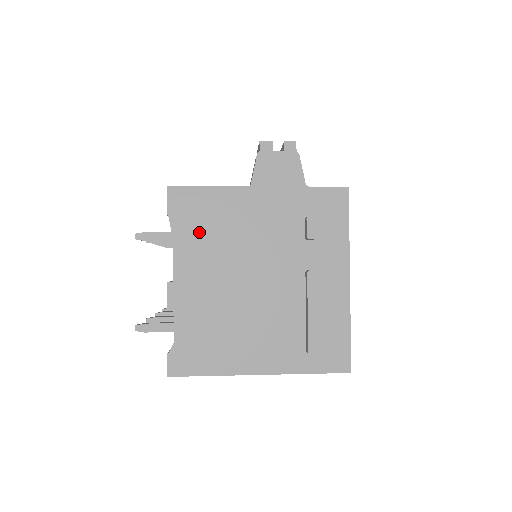
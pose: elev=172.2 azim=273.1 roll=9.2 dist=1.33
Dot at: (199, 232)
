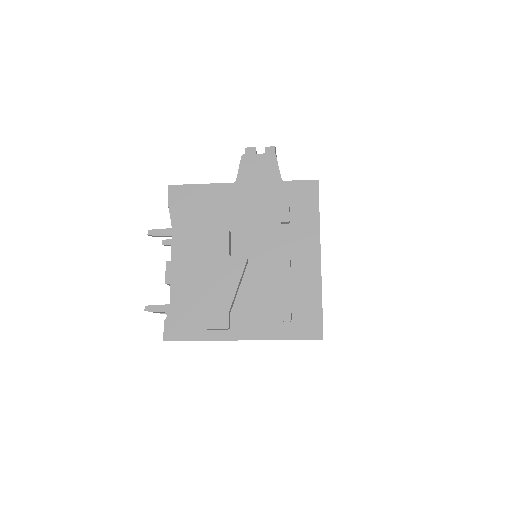
Dot at: (193, 220)
